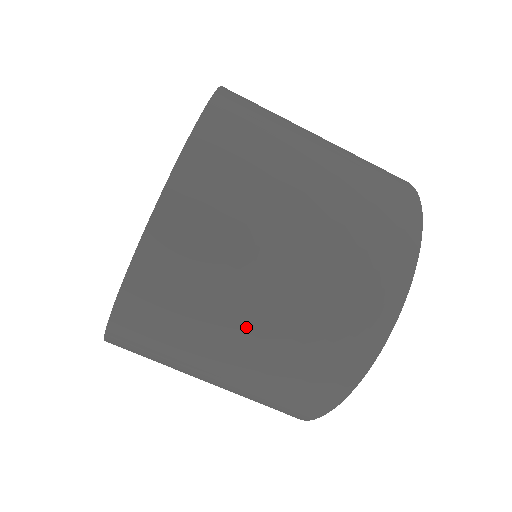
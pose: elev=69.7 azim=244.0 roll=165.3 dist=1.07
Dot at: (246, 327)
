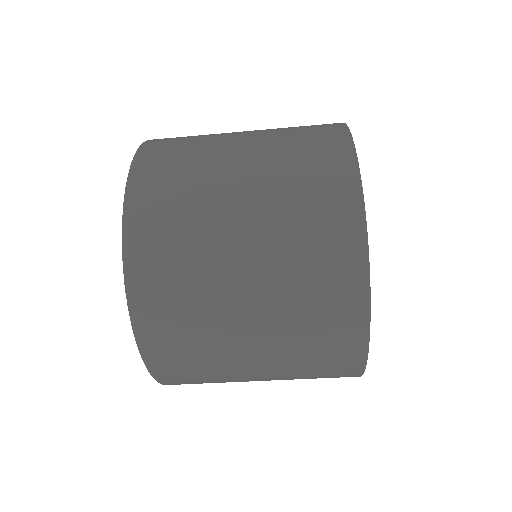
Dot at: occluded
